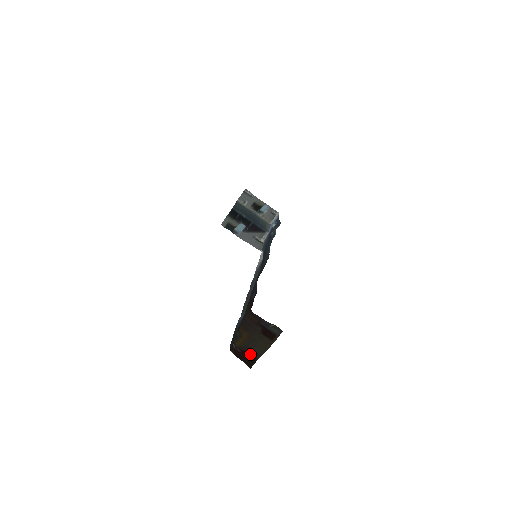
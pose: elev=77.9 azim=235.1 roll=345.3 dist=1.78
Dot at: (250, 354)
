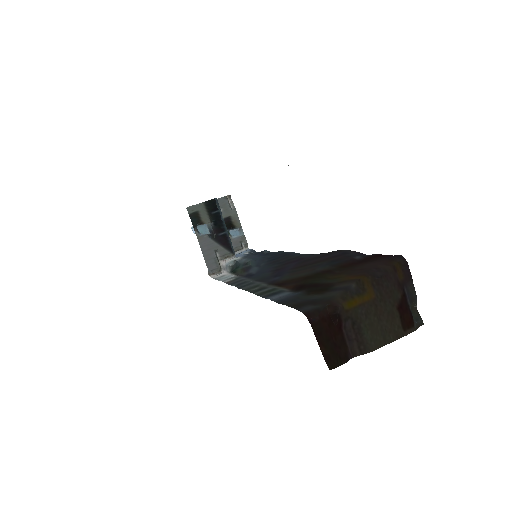
Dot at: (346, 340)
